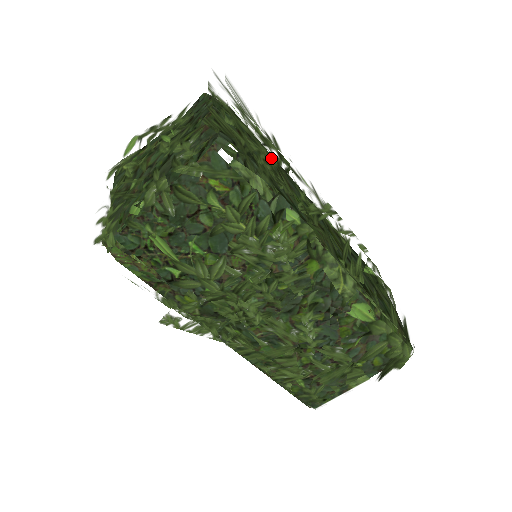
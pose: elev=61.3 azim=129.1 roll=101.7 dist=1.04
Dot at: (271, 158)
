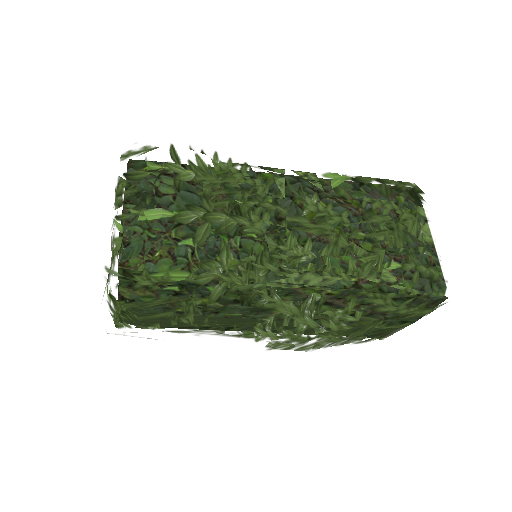
Dot at: occluded
